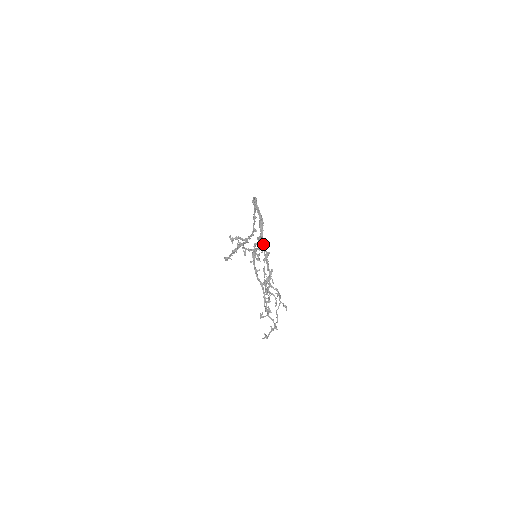
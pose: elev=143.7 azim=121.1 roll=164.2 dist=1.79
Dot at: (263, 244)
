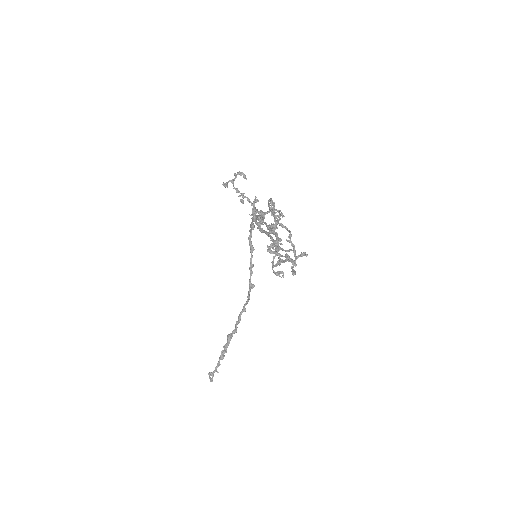
Dot at: (265, 222)
